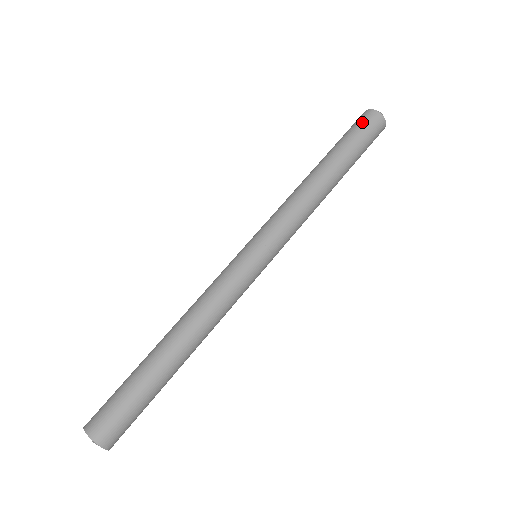
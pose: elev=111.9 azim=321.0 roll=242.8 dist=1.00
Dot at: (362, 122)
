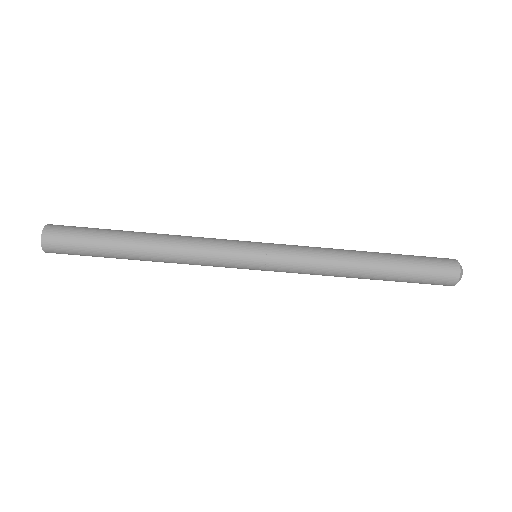
Dot at: (440, 267)
